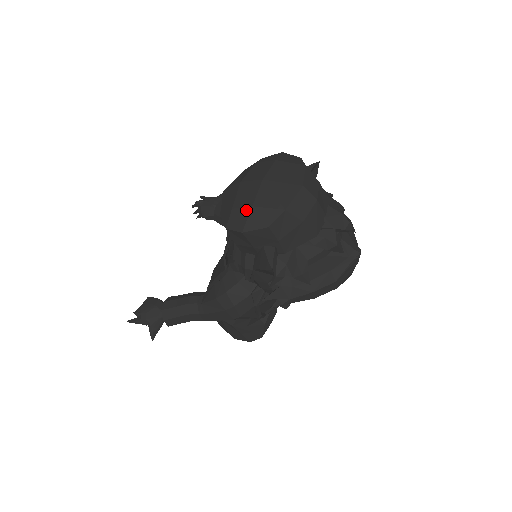
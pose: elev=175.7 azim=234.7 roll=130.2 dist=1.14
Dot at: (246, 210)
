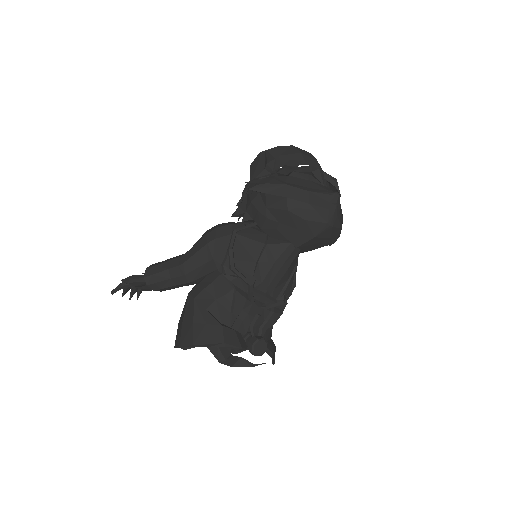
Dot at: occluded
